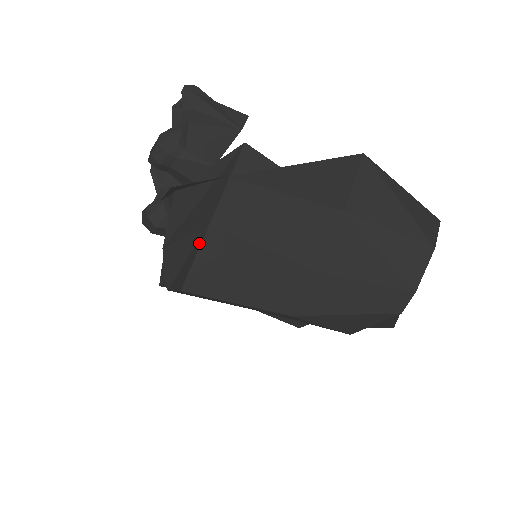
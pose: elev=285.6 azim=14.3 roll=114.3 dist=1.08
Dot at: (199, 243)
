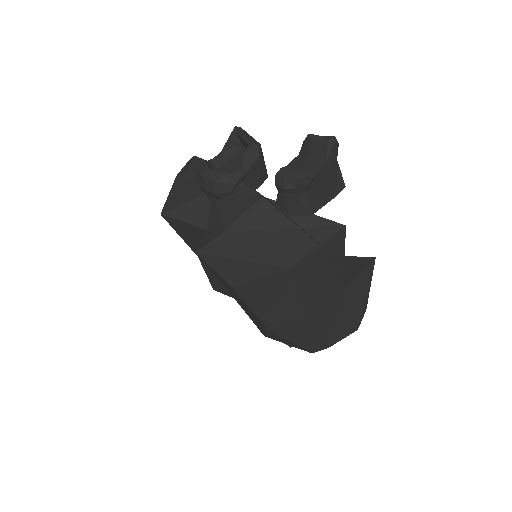
Dot at: (271, 269)
